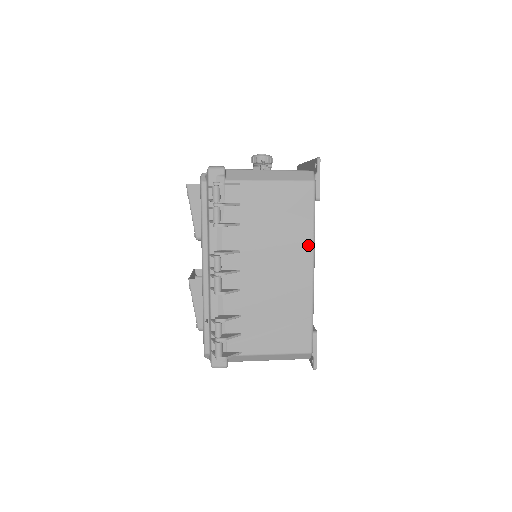
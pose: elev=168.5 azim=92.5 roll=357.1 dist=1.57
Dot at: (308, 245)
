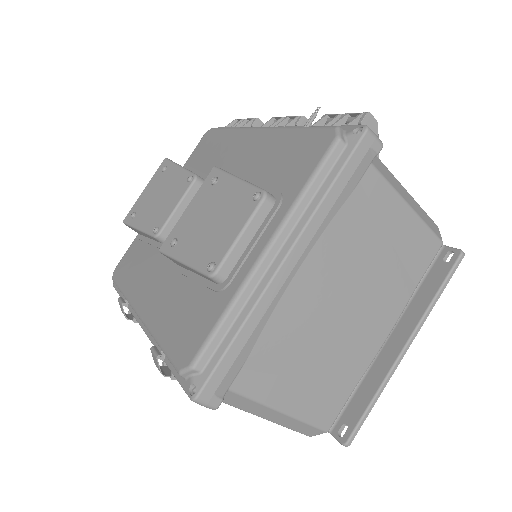
Dot at: occluded
